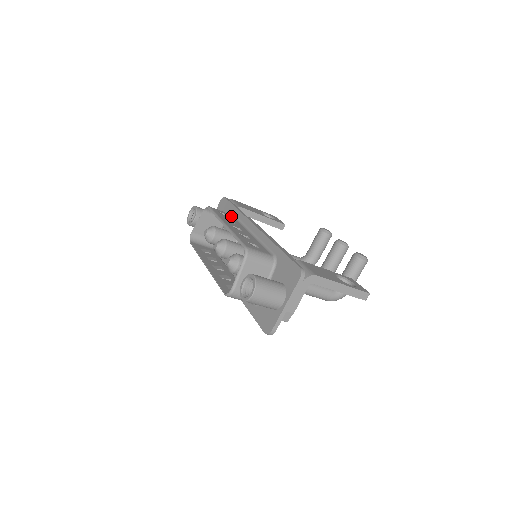
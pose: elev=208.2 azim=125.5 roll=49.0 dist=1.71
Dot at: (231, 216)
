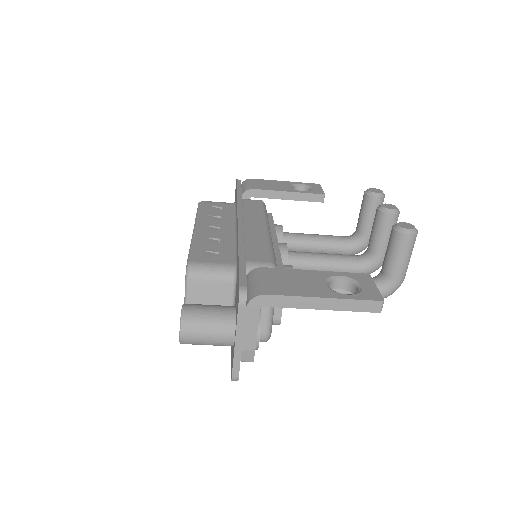
Dot at: (228, 207)
